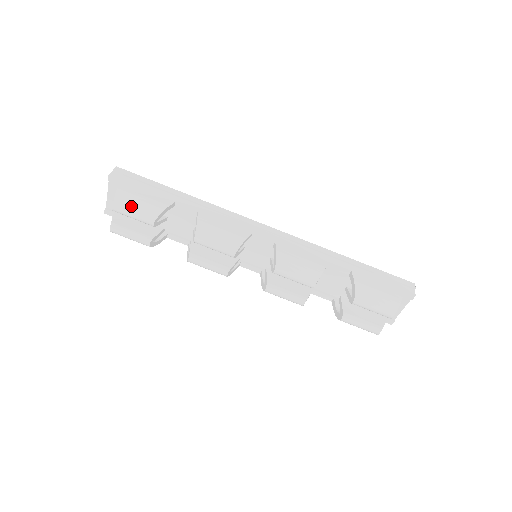
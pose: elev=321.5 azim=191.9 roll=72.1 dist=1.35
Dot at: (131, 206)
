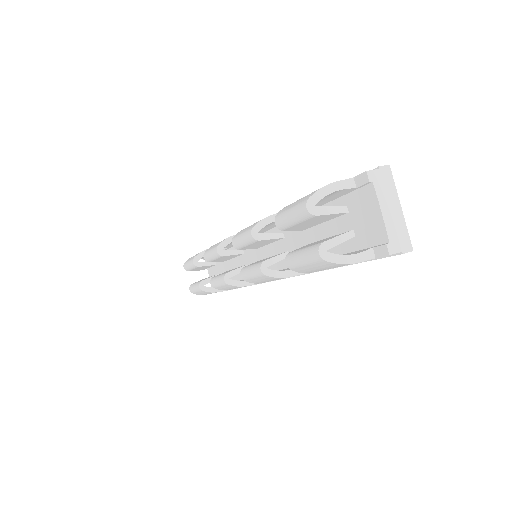
Dot at: occluded
